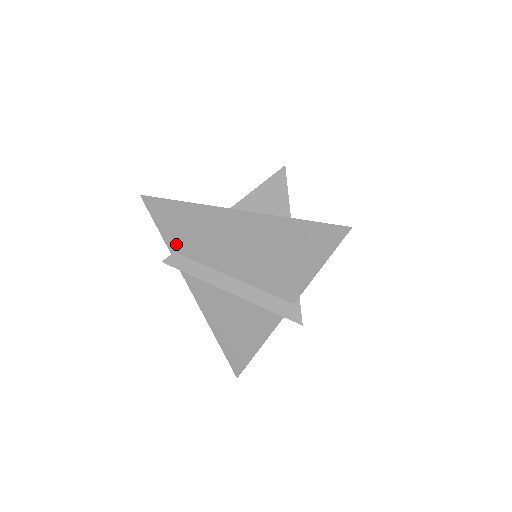
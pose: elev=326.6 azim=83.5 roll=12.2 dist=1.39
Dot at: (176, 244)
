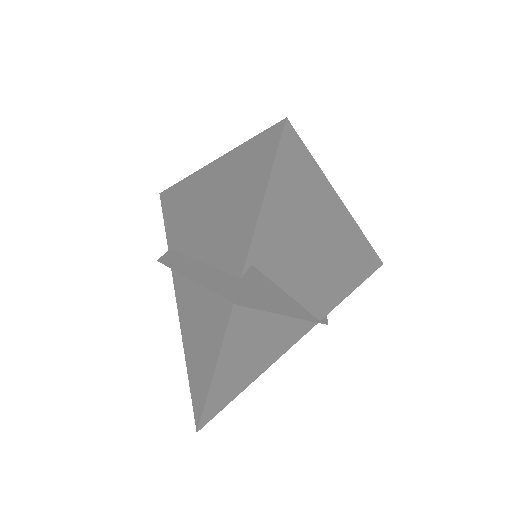
Dot at: (172, 238)
